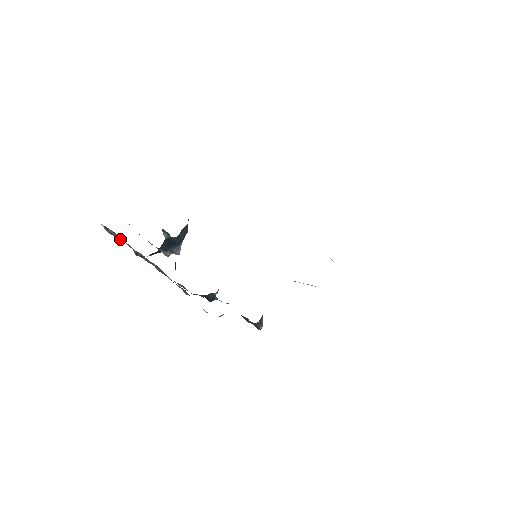
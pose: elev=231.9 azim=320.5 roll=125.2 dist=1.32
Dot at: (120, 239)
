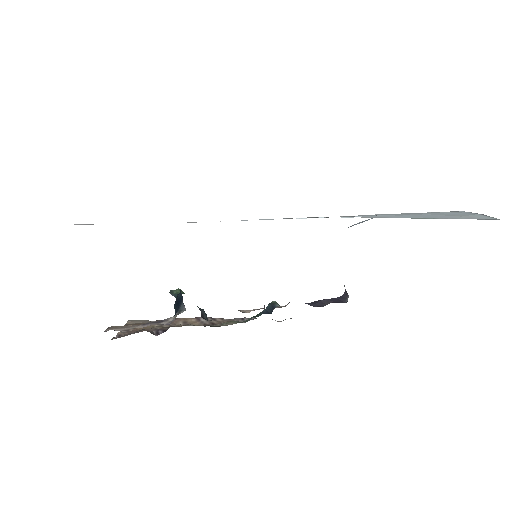
Dot at: occluded
